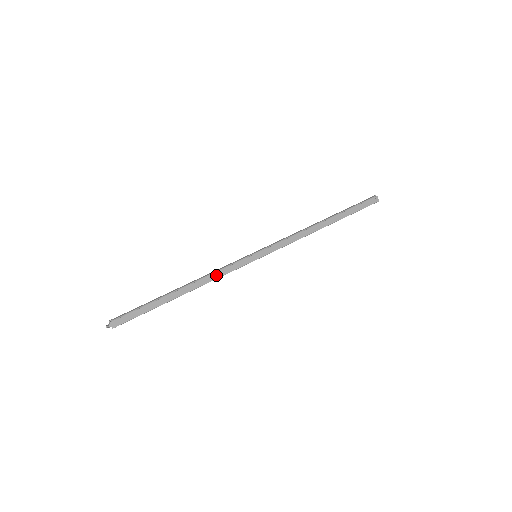
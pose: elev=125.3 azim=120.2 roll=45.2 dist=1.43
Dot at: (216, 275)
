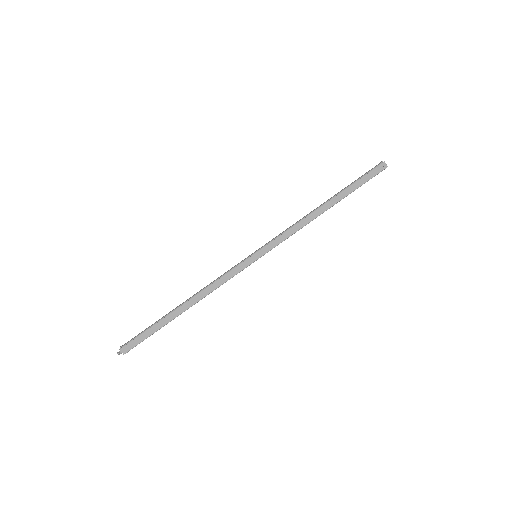
Dot at: (216, 284)
